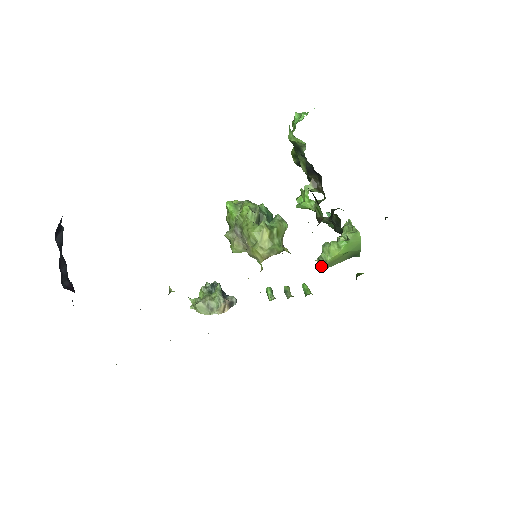
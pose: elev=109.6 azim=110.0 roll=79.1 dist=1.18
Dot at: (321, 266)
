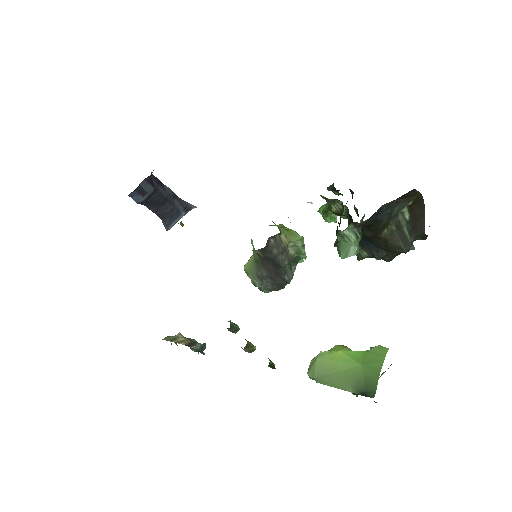
Dot at: (312, 364)
